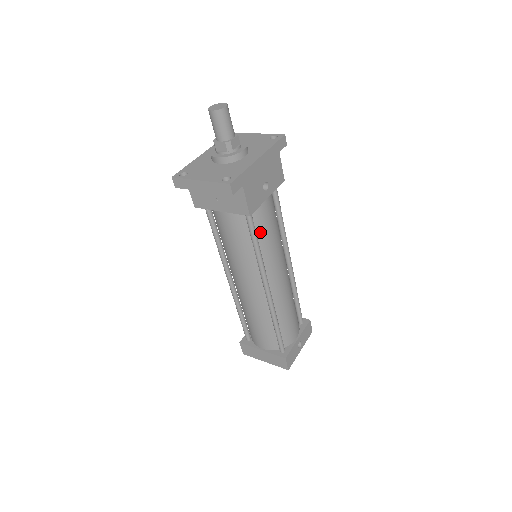
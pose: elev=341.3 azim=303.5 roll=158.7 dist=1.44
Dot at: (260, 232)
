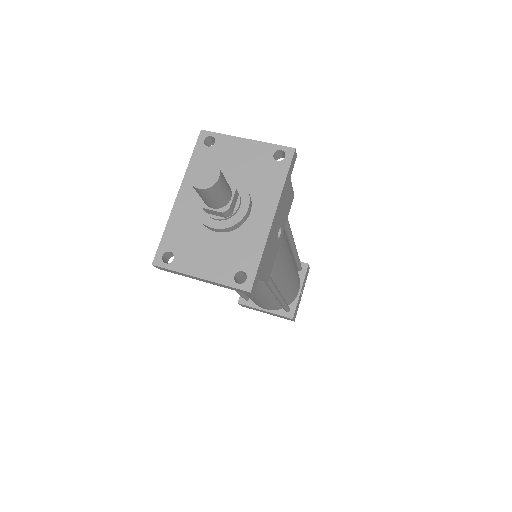
Dot at: occluded
